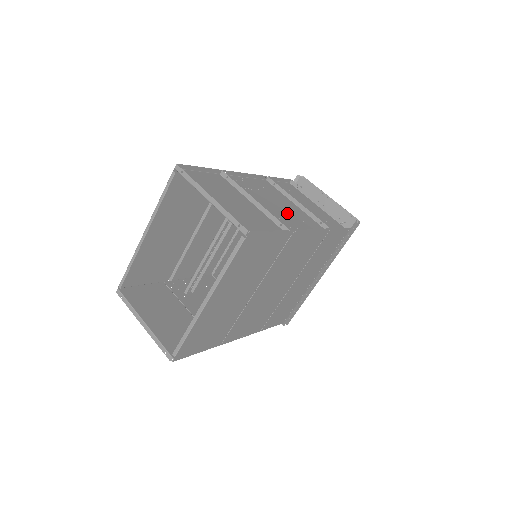
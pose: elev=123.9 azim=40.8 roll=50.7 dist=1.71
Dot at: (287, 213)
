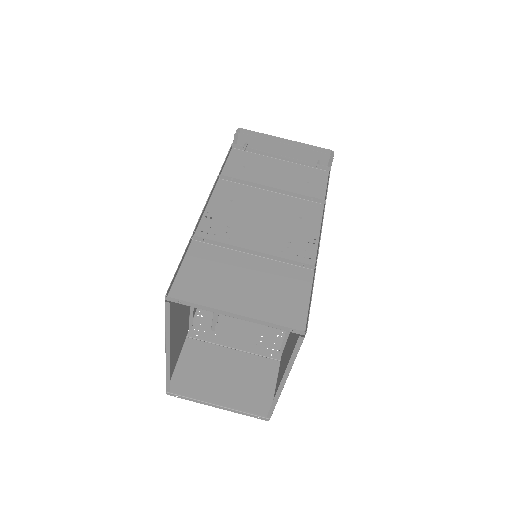
Dot at: (282, 224)
